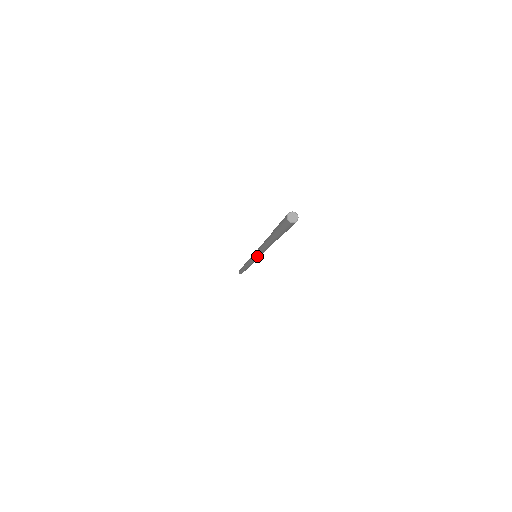
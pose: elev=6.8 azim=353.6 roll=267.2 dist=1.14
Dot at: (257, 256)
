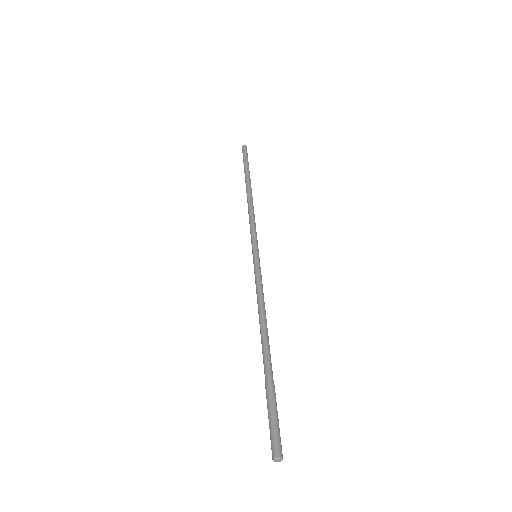
Dot at: (256, 274)
